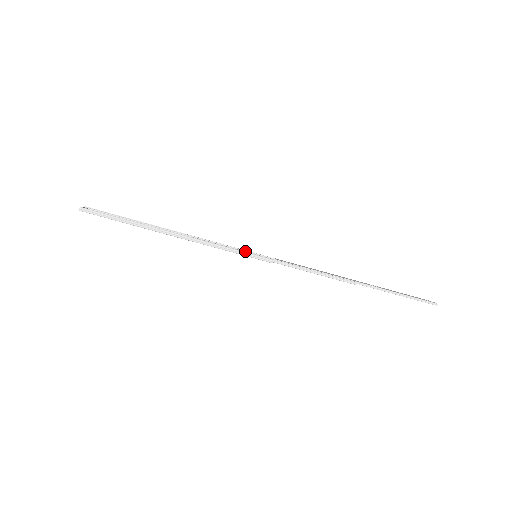
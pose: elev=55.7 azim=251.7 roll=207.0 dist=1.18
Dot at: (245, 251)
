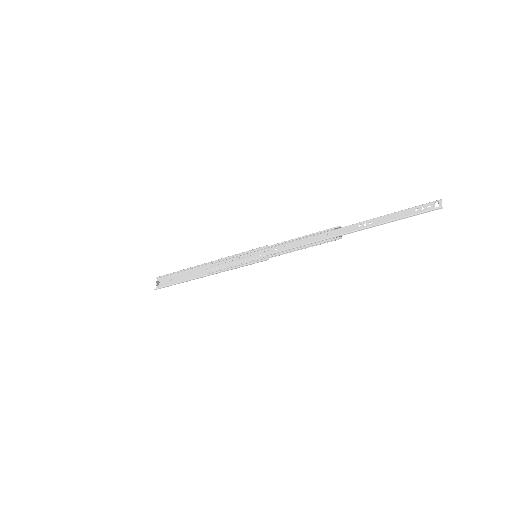
Dot at: (248, 253)
